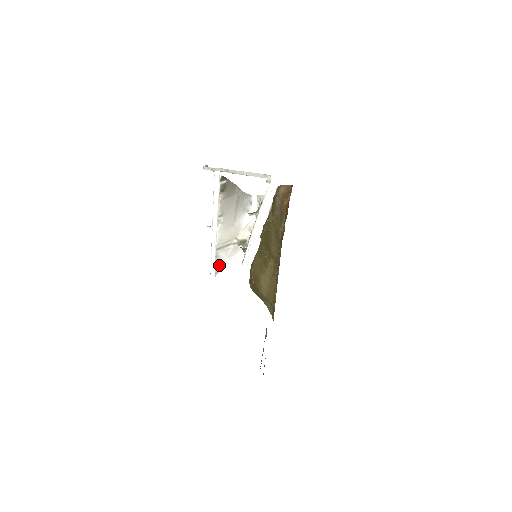
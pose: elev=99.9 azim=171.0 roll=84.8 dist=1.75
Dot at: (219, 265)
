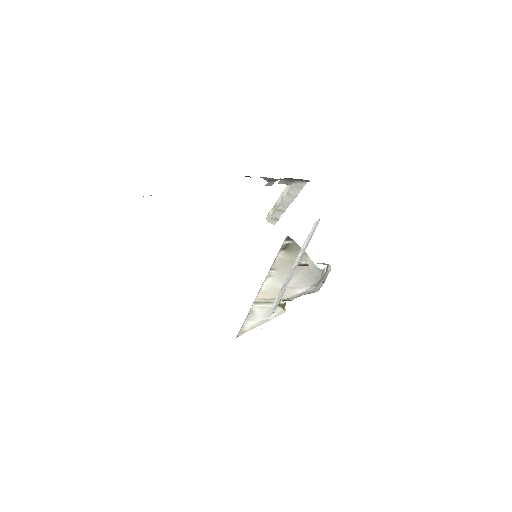
Dot at: (249, 324)
